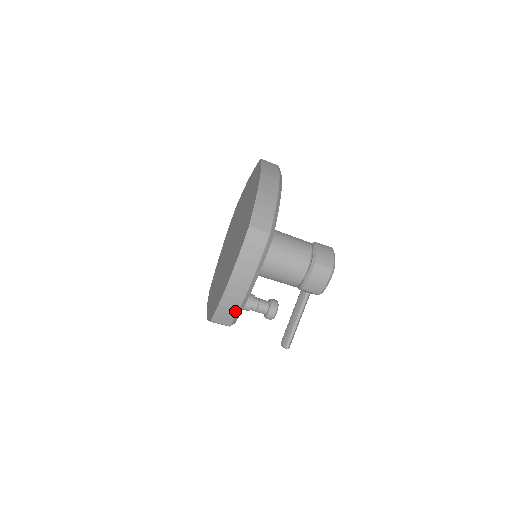
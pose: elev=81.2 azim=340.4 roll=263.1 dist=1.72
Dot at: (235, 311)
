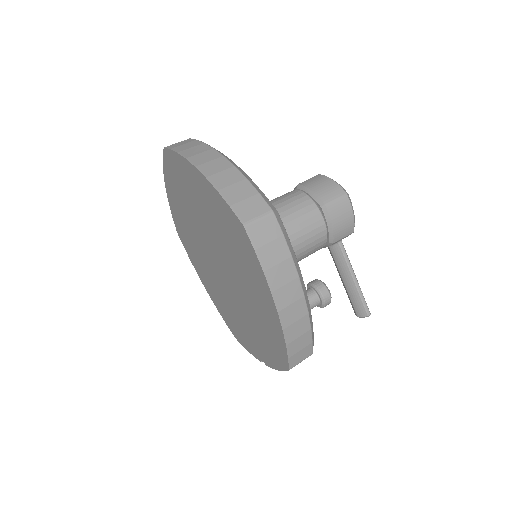
Dot at: (308, 334)
